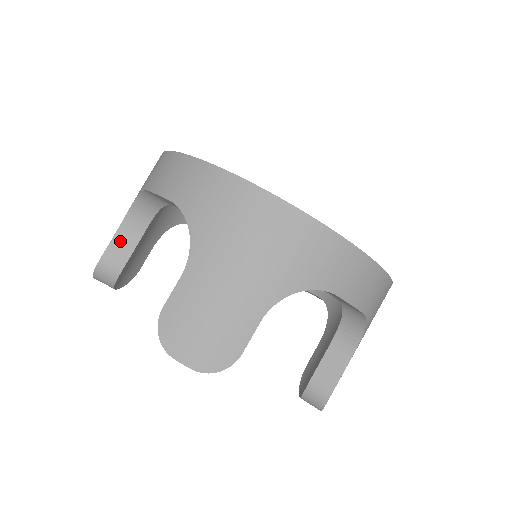
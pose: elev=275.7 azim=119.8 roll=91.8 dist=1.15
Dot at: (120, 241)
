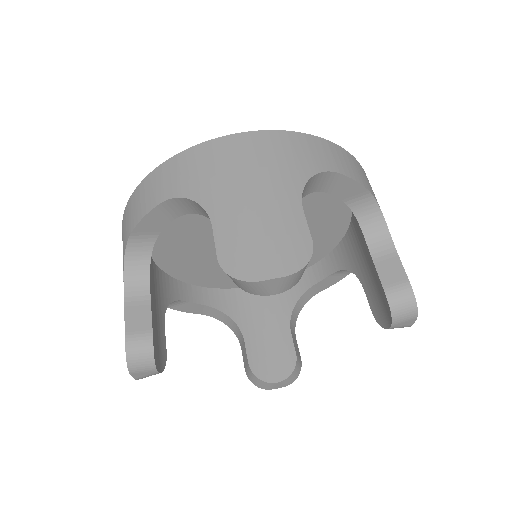
Dot at: (133, 312)
